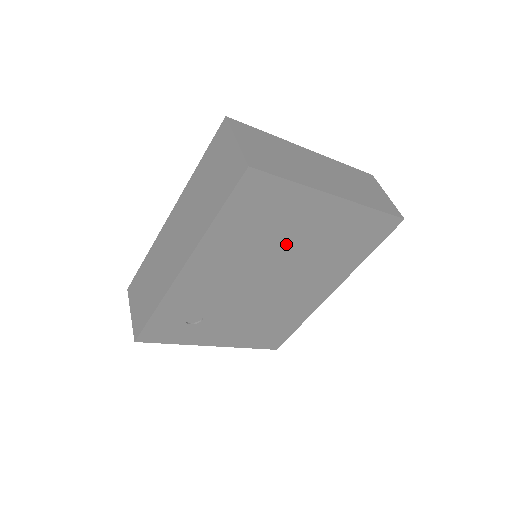
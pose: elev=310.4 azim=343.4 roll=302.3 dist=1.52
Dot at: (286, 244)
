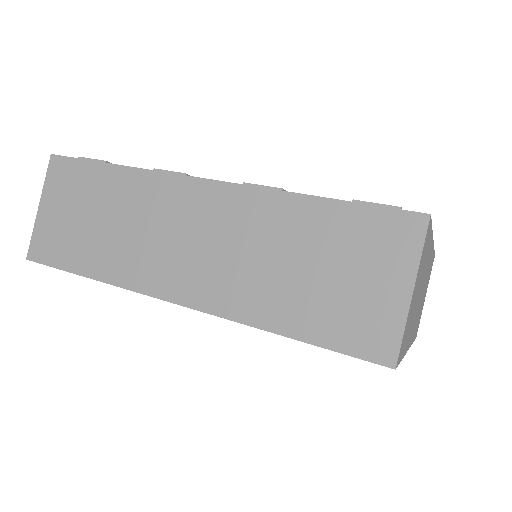
Dot at: occluded
